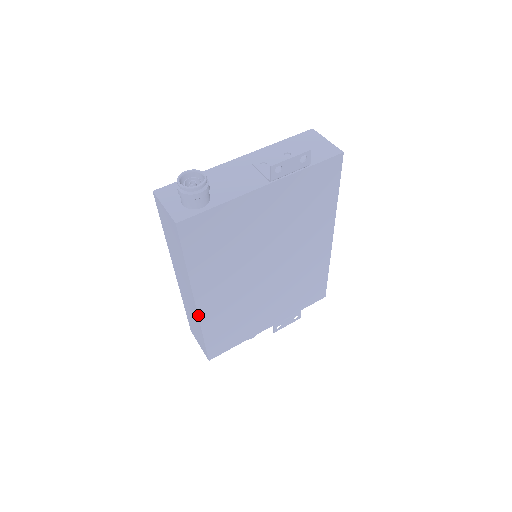
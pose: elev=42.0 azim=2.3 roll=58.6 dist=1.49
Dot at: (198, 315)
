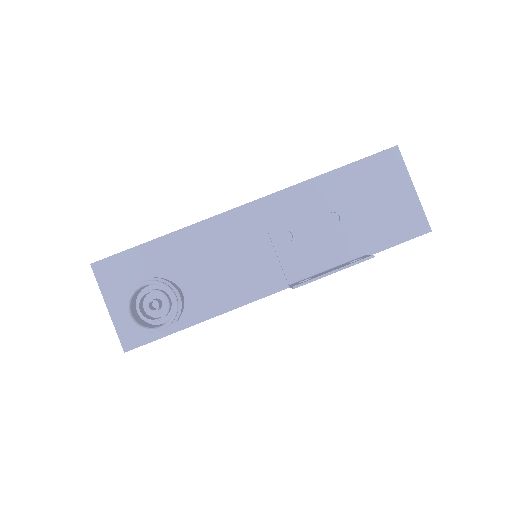
Dot at: occluded
